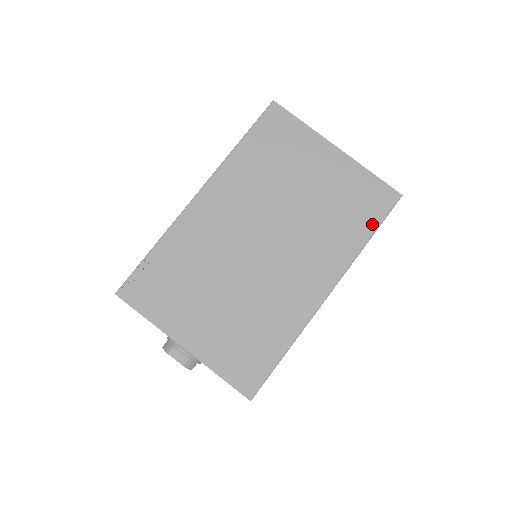
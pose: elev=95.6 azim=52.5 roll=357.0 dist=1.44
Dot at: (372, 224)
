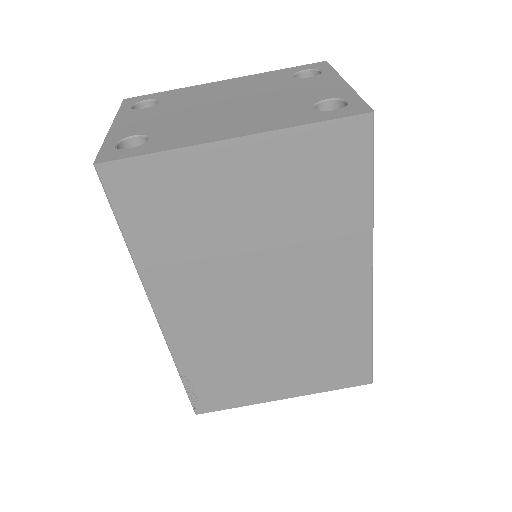
Dot at: (362, 182)
